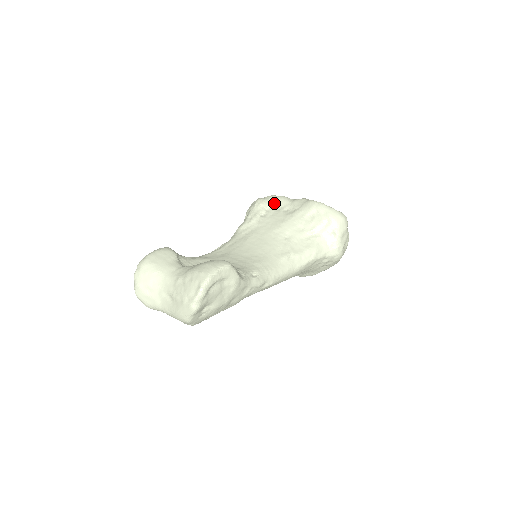
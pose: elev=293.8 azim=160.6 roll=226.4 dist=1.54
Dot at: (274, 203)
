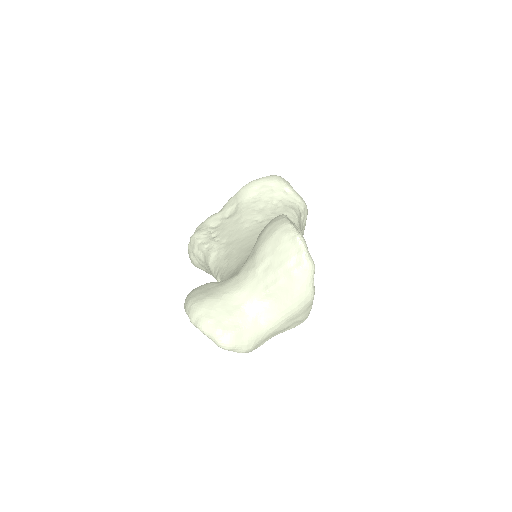
Dot at: (210, 225)
